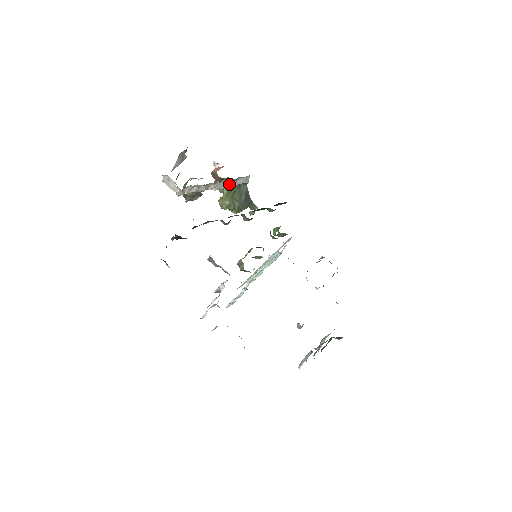
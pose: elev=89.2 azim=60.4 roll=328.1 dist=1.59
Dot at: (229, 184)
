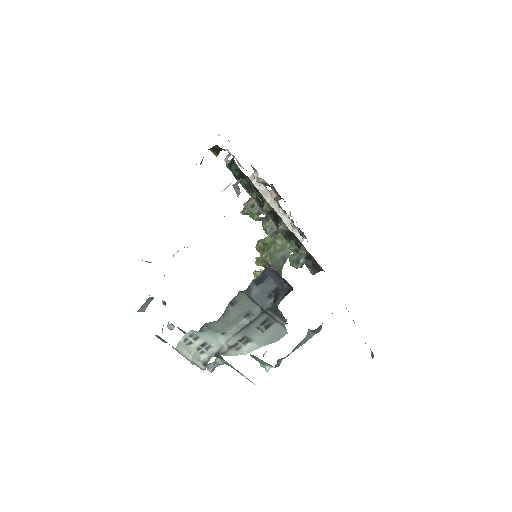
Dot at: occluded
